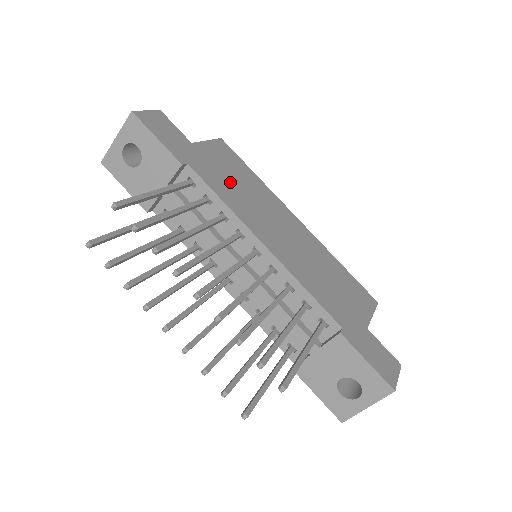
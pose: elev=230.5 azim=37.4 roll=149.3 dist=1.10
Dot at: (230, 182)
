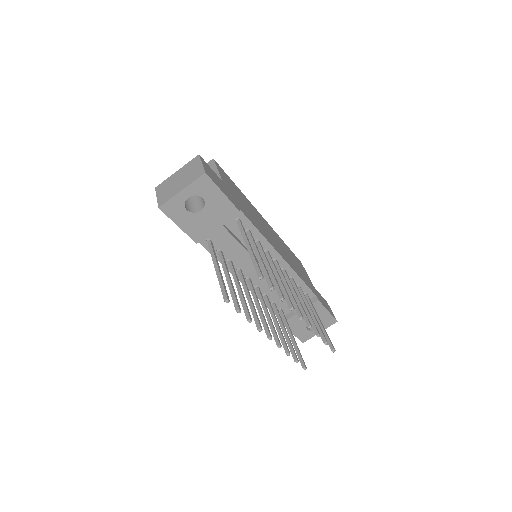
Dot at: (247, 209)
